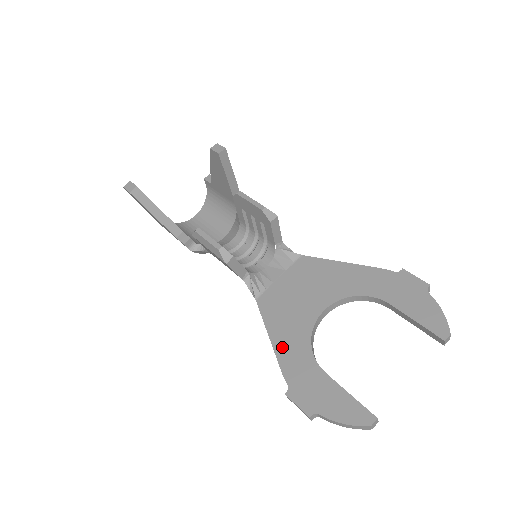
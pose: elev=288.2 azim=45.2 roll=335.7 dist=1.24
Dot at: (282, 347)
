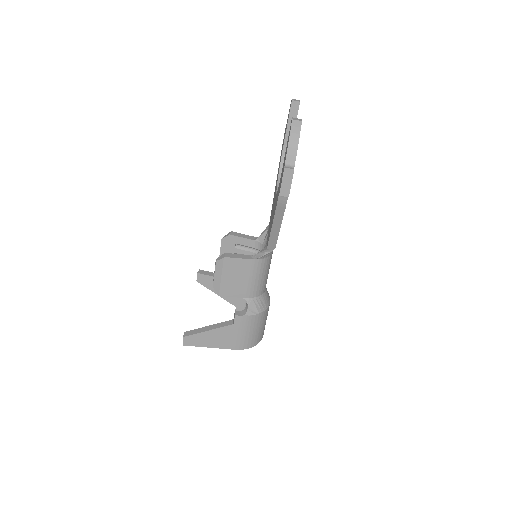
Dot at: (274, 212)
